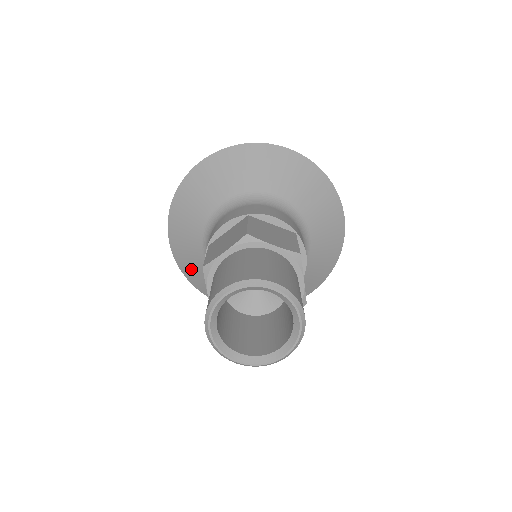
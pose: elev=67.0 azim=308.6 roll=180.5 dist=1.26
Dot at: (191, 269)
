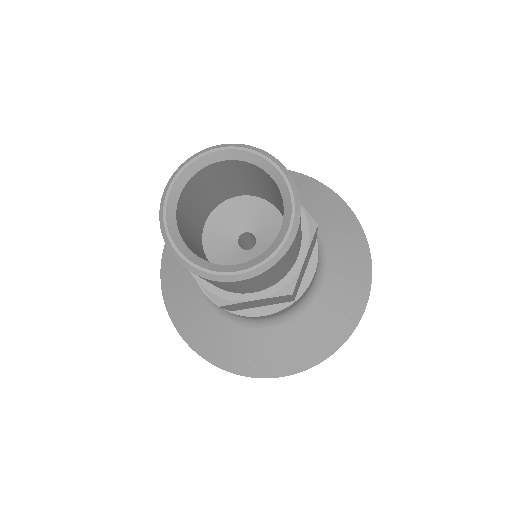
Dot at: (173, 265)
